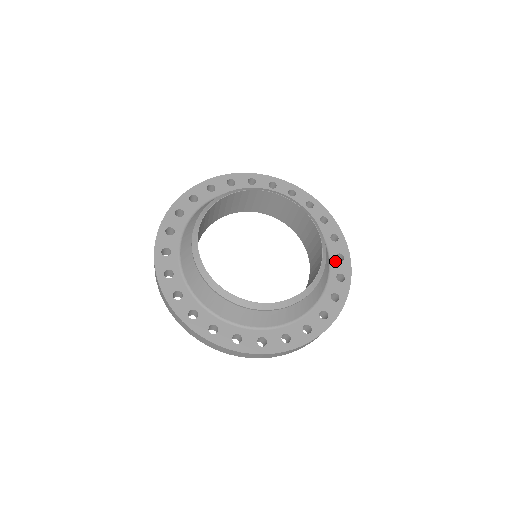
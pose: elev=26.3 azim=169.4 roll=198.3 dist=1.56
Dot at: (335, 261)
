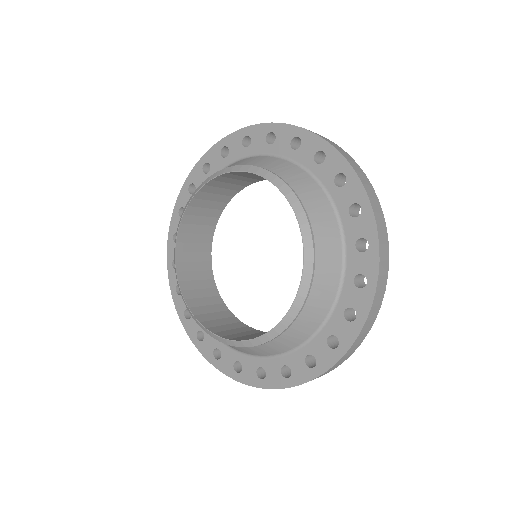
Dot at: (350, 286)
